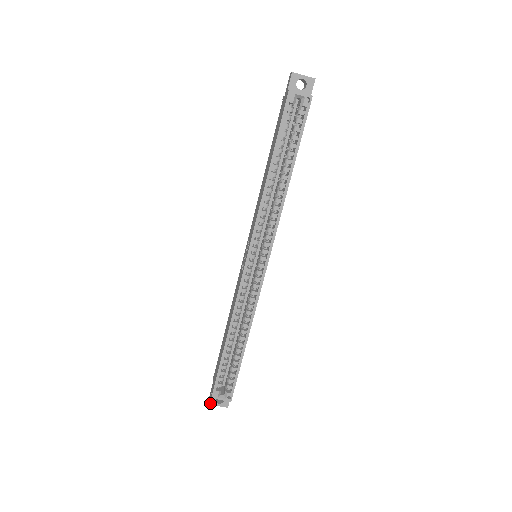
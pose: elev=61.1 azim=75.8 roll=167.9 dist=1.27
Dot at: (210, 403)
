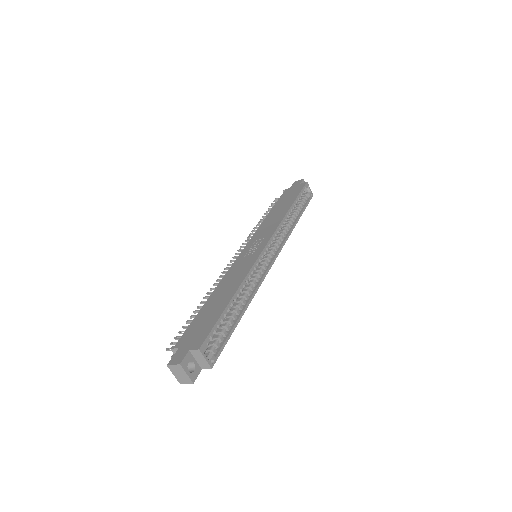
Dot at: (182, 363)
